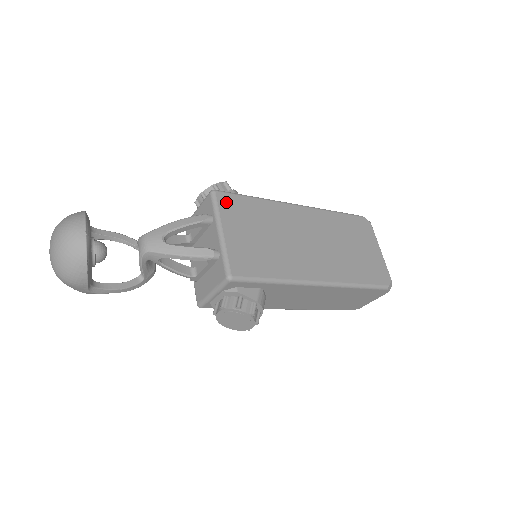
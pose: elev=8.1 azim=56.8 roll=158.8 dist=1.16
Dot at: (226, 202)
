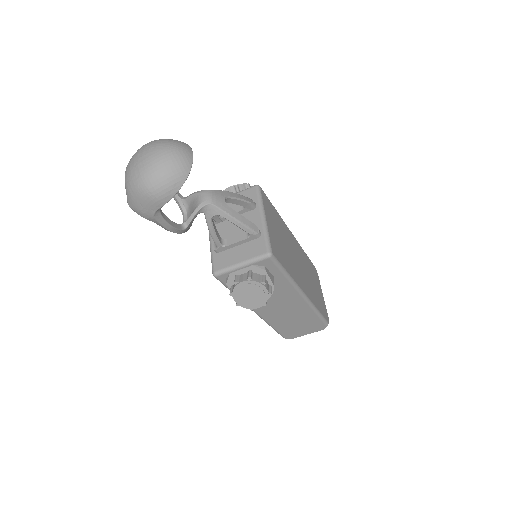
Dot at: (265, 199)
